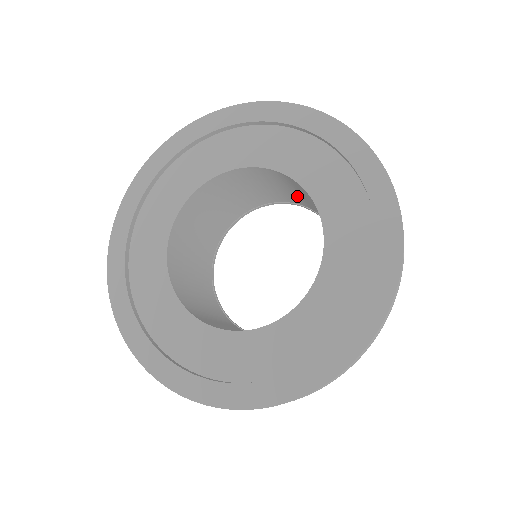
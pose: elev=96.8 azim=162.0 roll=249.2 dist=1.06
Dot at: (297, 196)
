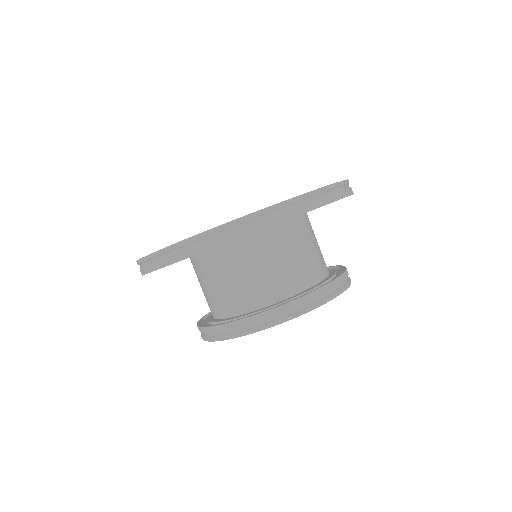
Dot at: occluded
